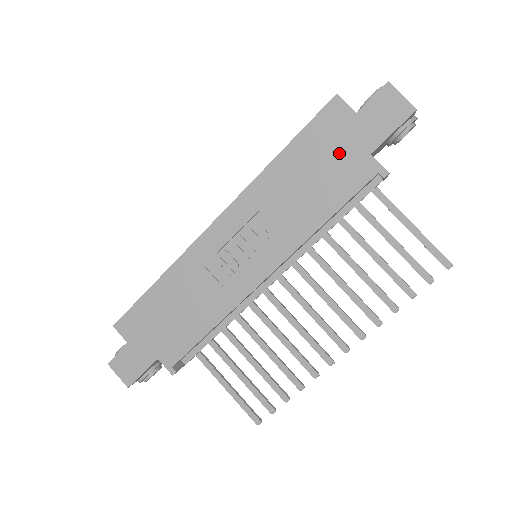
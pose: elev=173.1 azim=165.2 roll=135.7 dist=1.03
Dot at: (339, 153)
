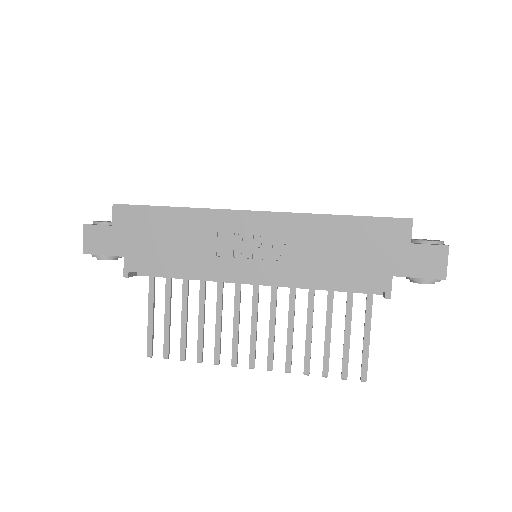
Dot at: (375, 255)
